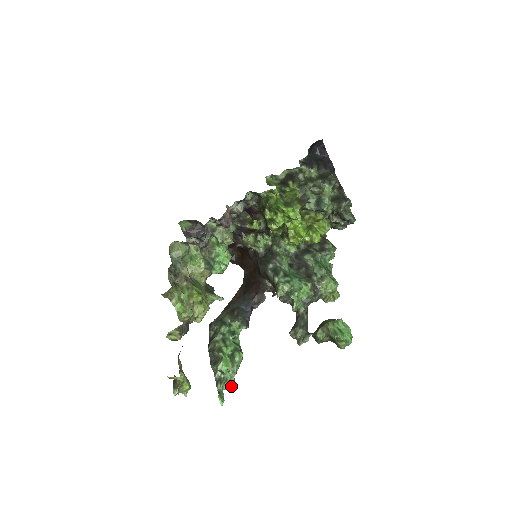
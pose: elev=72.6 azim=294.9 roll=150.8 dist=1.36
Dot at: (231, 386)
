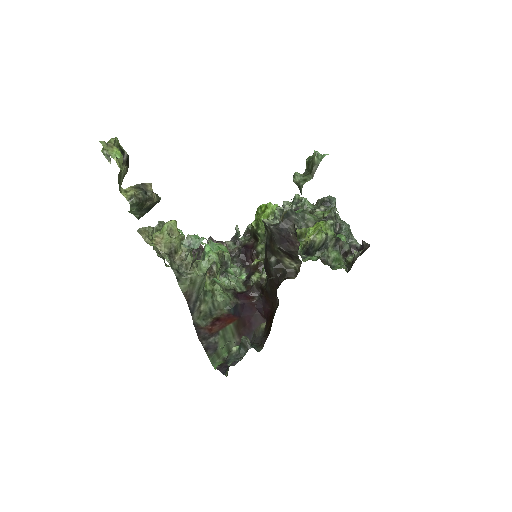
Dot at: (200, 238)
